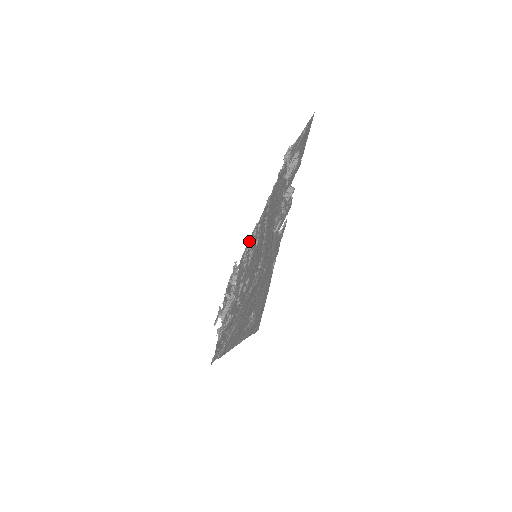
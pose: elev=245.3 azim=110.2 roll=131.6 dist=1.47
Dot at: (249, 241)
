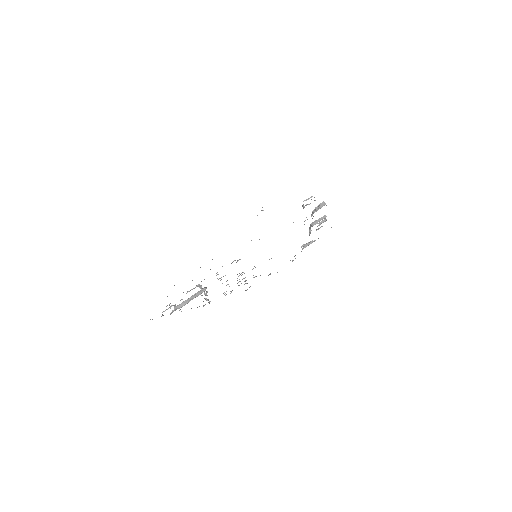
Dot at: occluded
